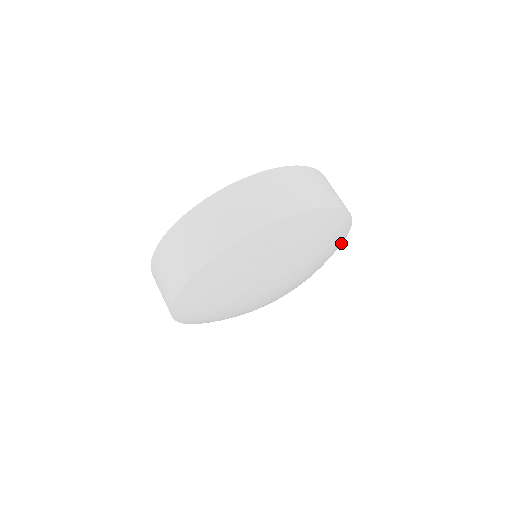
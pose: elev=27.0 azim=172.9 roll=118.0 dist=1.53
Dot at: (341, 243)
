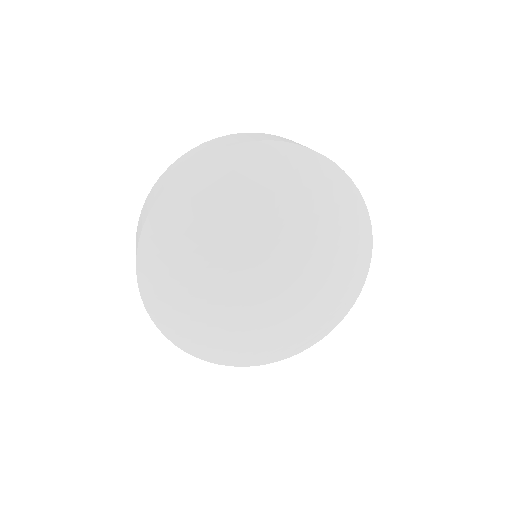
Dot at: (344, 313)
